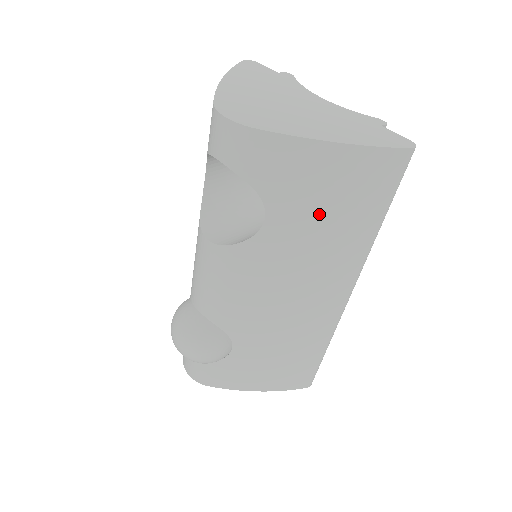
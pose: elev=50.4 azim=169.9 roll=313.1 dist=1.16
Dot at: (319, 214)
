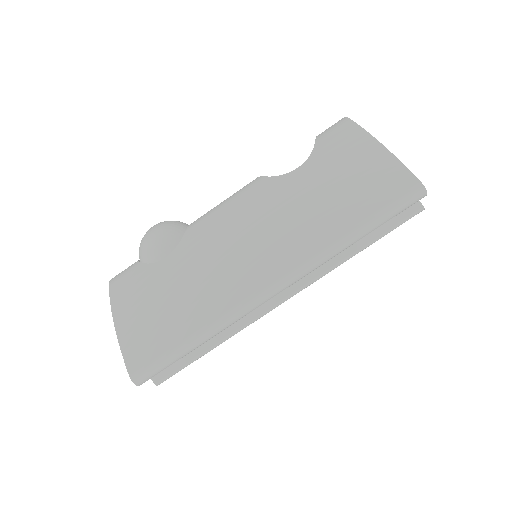
Dot at: (327, 183)
